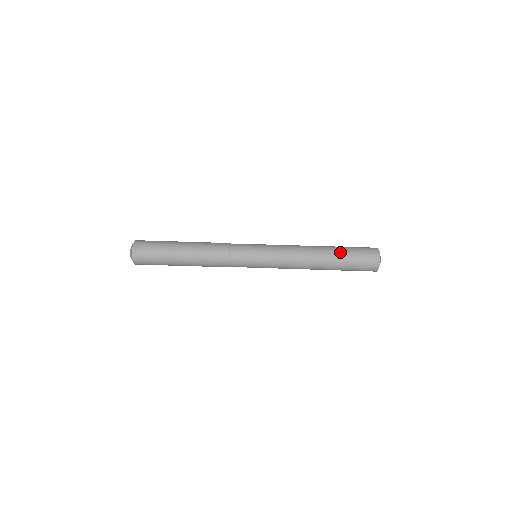
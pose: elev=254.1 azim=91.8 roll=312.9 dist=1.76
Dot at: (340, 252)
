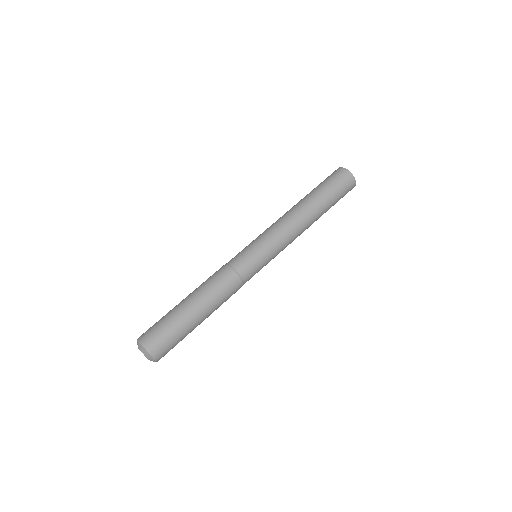
Dot at: (311, 191)
